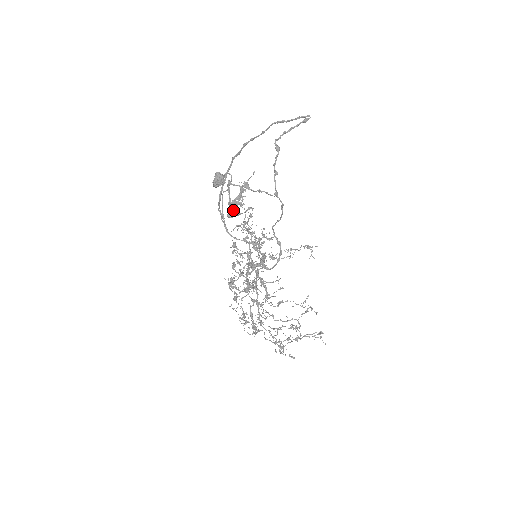
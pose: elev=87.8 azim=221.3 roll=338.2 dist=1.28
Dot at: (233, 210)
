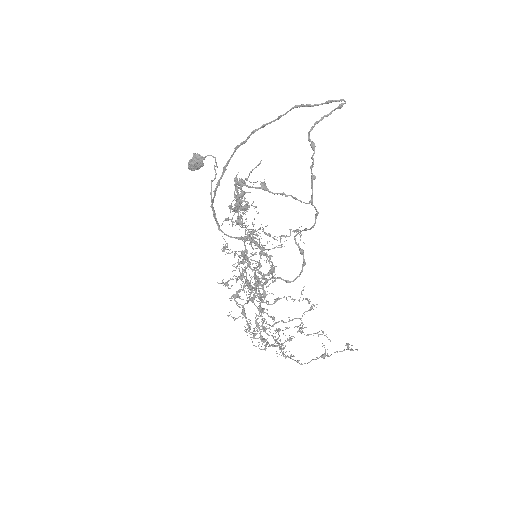
Dot at: occluded
